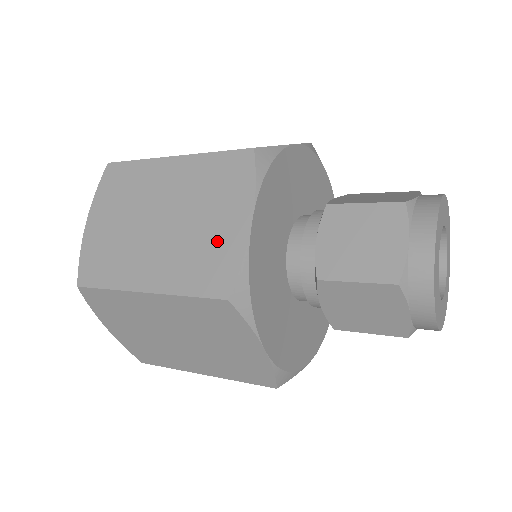
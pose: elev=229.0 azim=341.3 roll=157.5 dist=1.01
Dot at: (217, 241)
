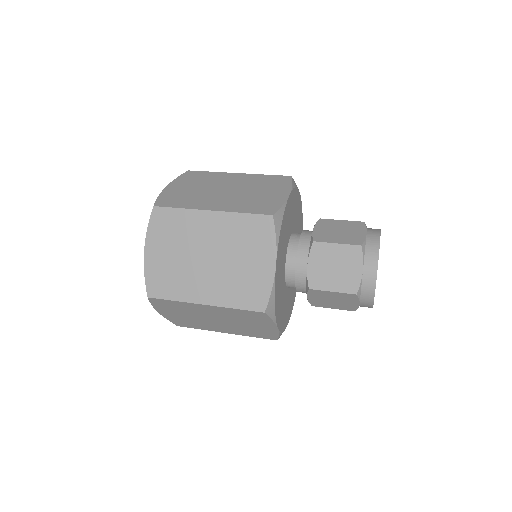
Dot at: (253, 276)
